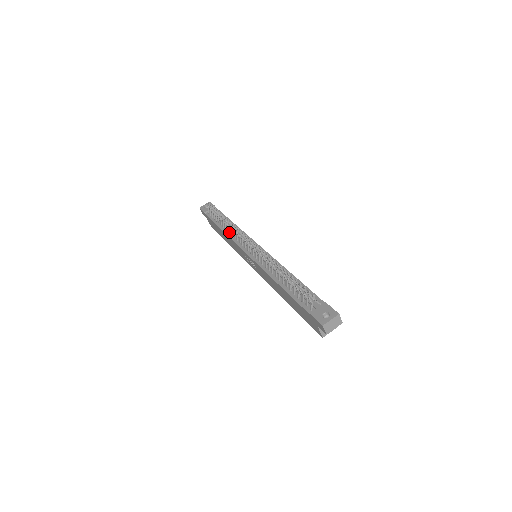
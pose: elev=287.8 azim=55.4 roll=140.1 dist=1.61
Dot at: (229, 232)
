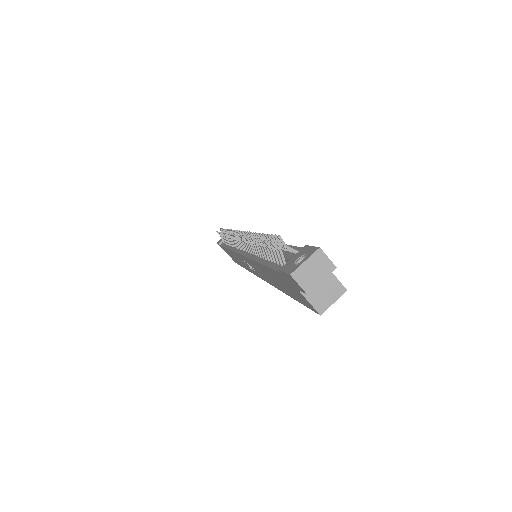
Dot at: (231, 245)
